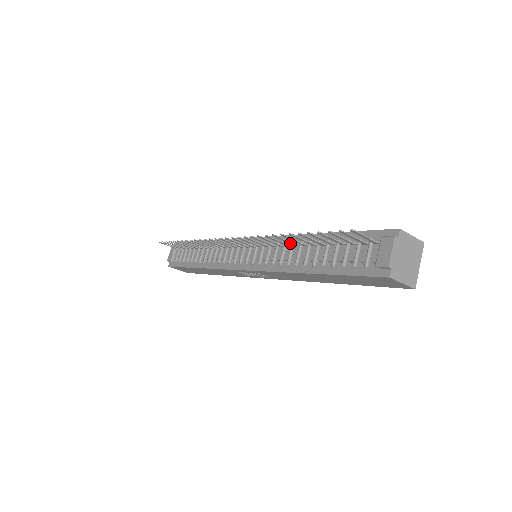
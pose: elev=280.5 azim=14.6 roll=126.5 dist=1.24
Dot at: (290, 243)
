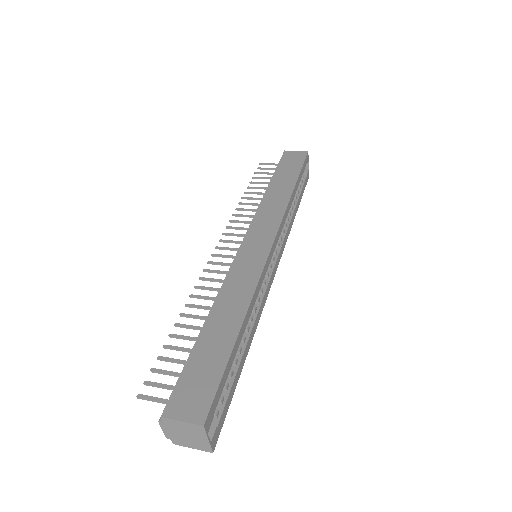
Dot at: (208, 307)
